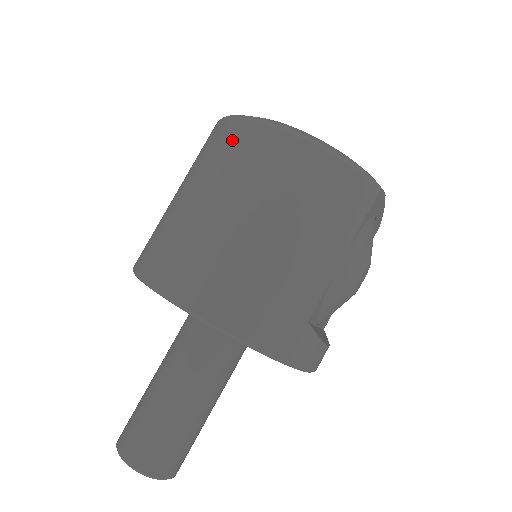
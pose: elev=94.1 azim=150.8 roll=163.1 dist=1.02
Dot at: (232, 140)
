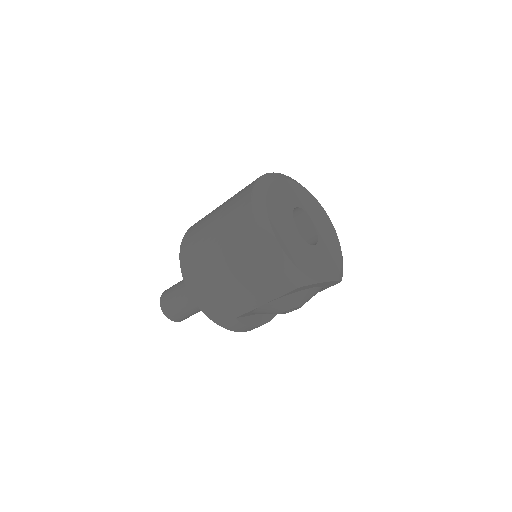
Dot at: (240, 212)
